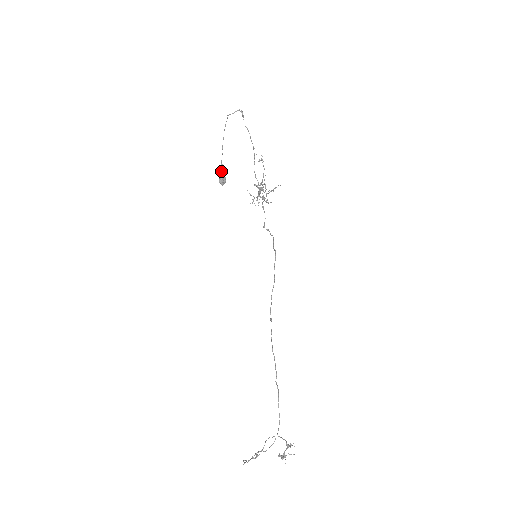
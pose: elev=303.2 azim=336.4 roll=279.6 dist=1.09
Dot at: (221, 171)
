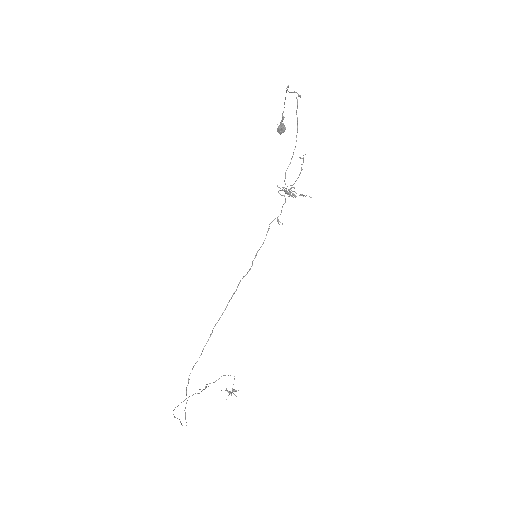
Dot at: (280, 122)
